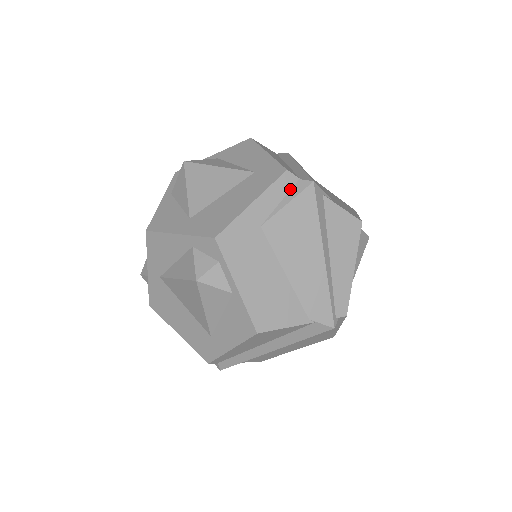
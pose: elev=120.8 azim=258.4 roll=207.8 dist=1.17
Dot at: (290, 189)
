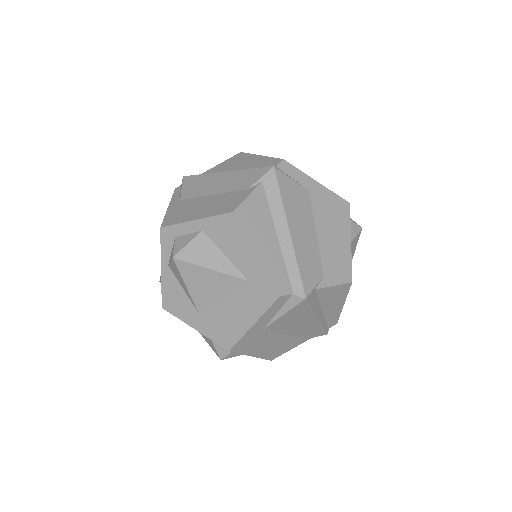
Dot at: (284, 303)
